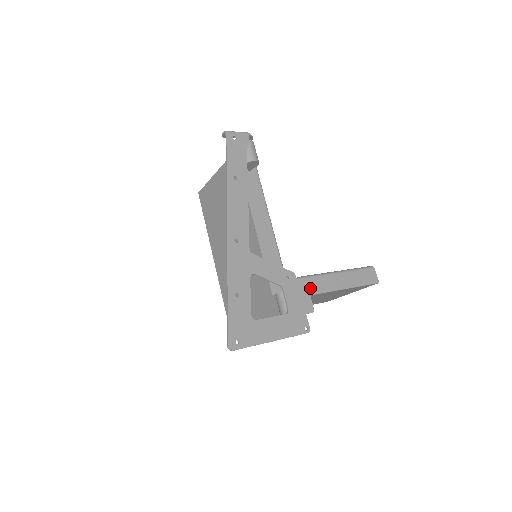
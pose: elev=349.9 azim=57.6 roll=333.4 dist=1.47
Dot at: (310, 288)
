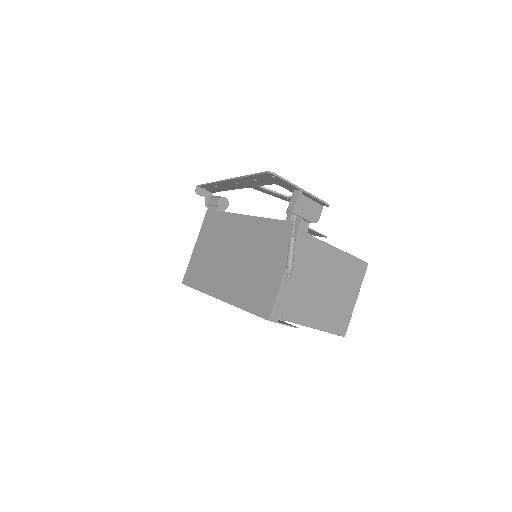
Dot at: occluded
